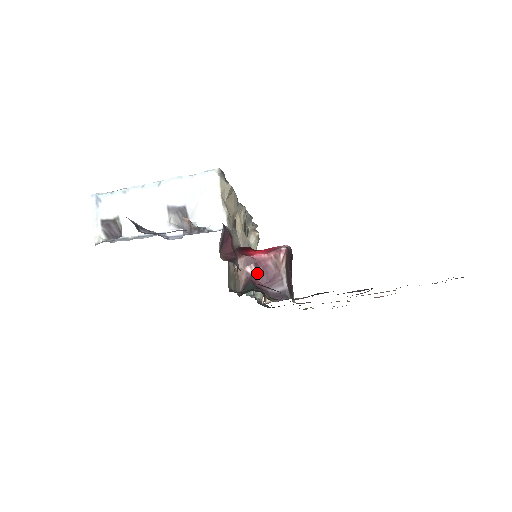
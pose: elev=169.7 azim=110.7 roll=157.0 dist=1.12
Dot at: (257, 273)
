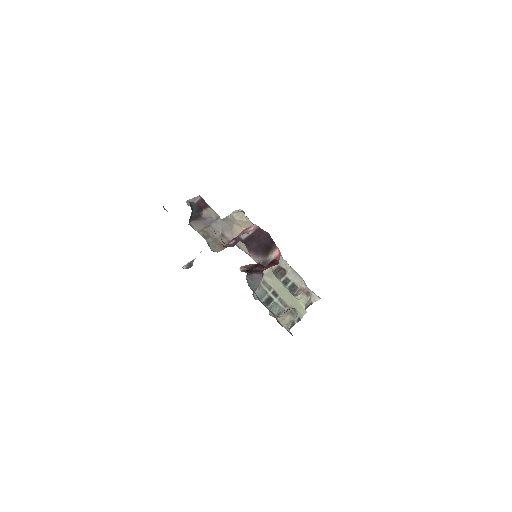
Dot at: (234, 243)
